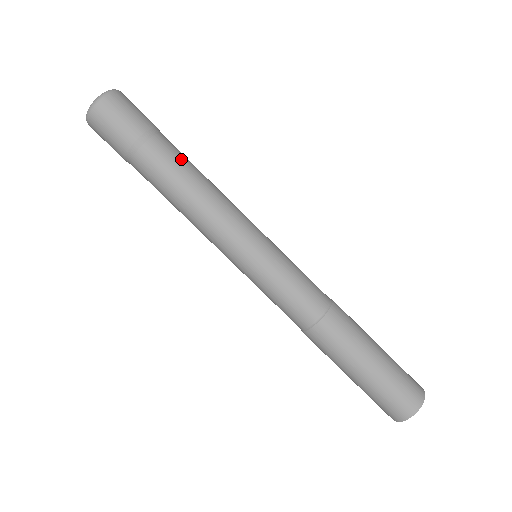
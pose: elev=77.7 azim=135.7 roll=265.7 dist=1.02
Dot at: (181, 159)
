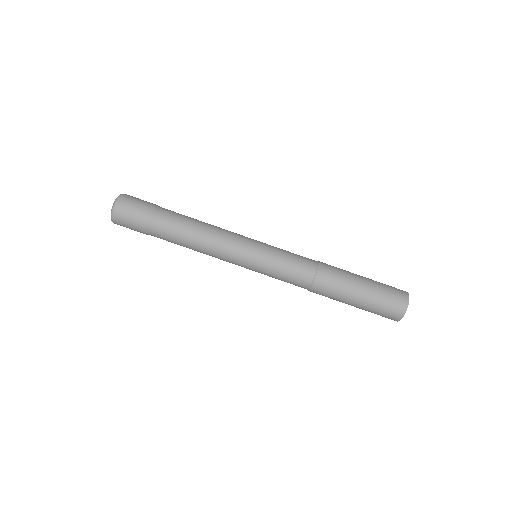
Dot at: (181, 217)
